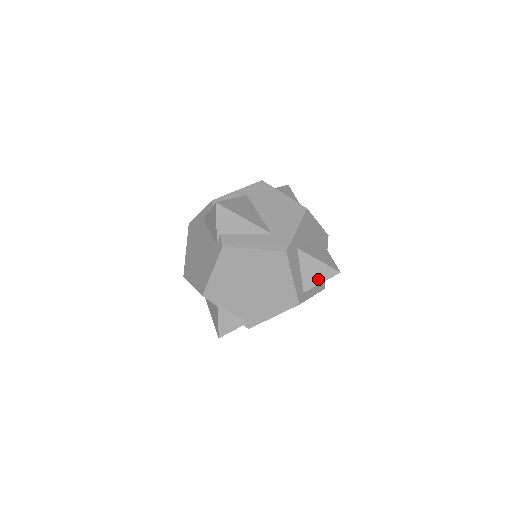
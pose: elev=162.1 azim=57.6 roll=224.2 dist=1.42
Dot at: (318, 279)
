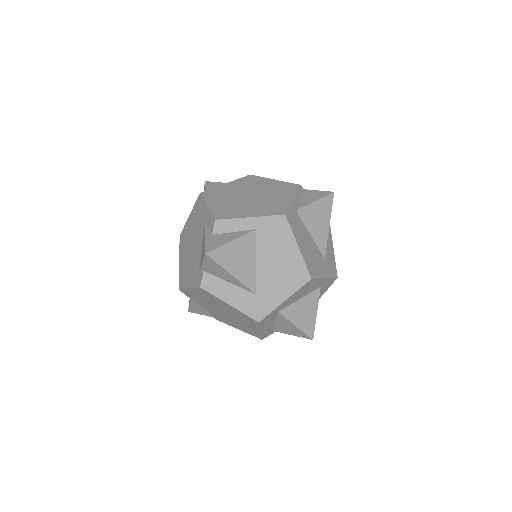
Dot at: (290, 332)
